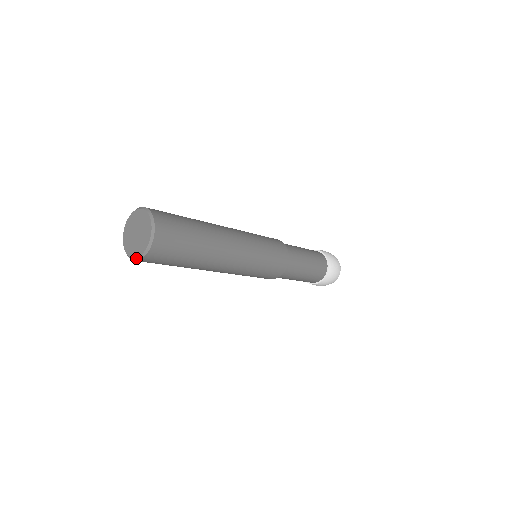
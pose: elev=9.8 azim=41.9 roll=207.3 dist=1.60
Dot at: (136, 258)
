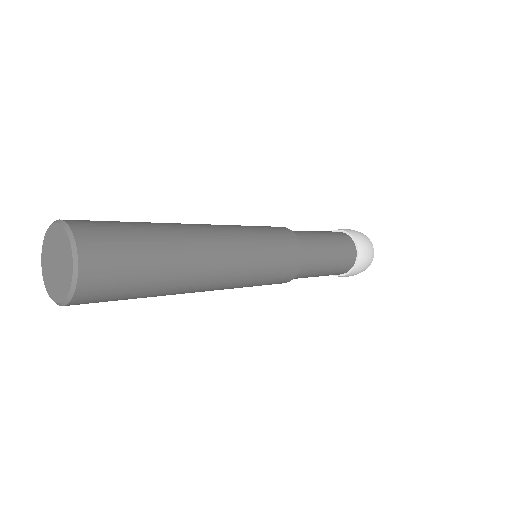
Dot at: (57, 303)
